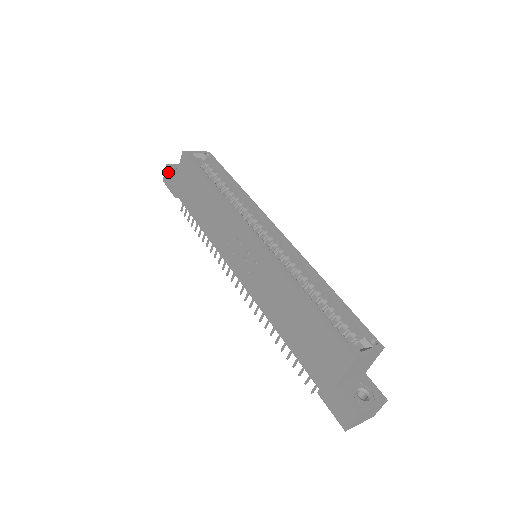
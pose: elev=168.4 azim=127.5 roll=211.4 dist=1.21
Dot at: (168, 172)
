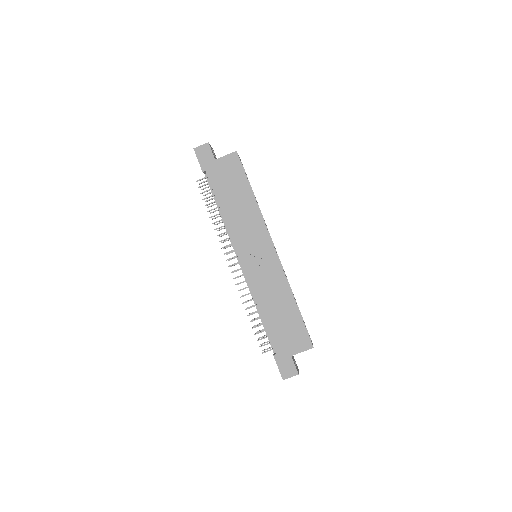
Dot at: (207, 149)
